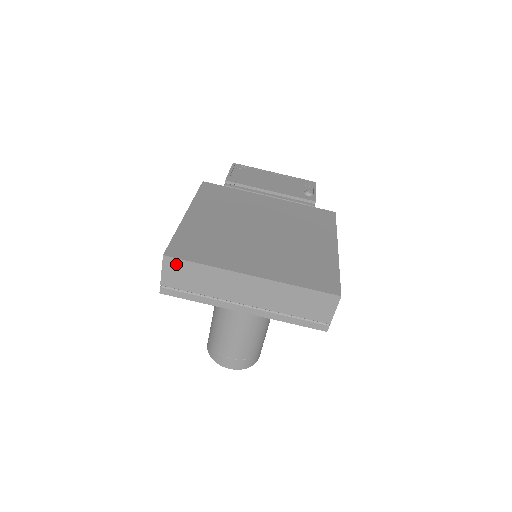
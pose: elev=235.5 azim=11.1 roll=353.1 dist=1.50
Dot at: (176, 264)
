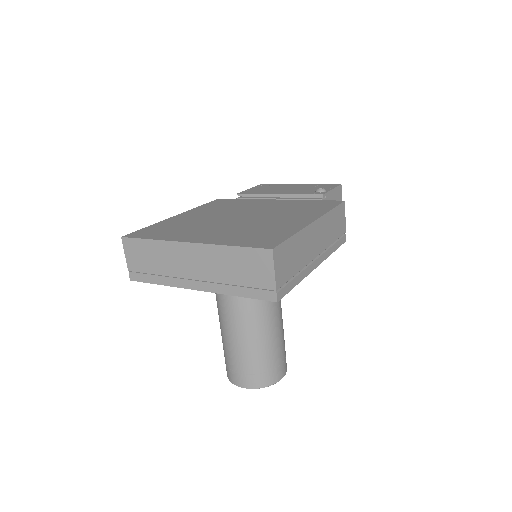
Dot at: (132, 244)
